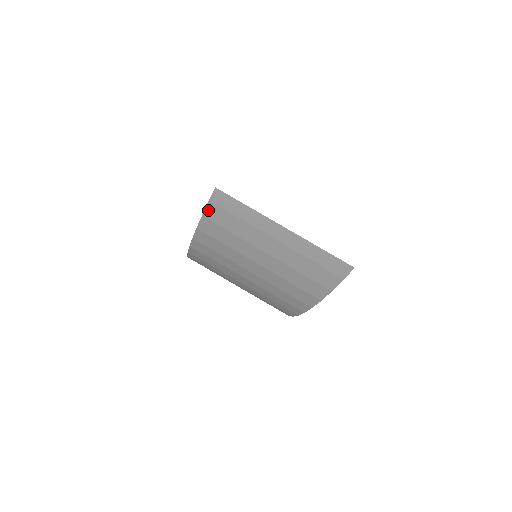
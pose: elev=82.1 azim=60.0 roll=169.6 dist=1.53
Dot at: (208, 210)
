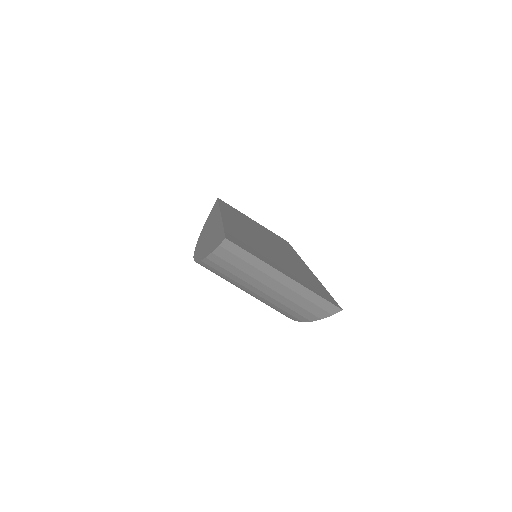
Dot at: (217, 251)
